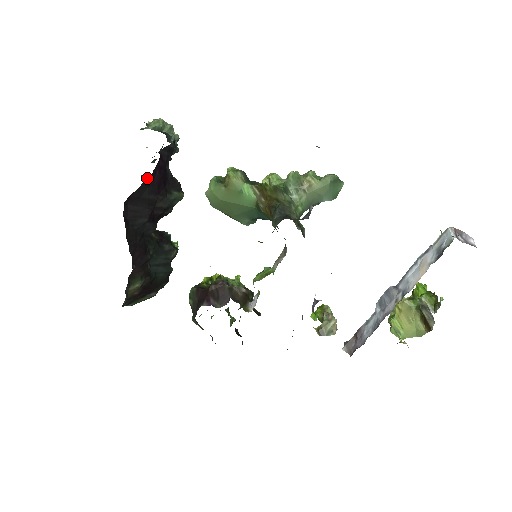
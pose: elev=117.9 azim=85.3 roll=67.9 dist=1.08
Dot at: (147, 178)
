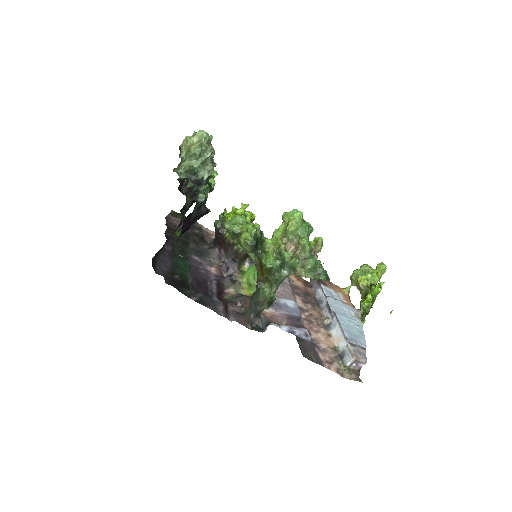
Dot at: occluded
